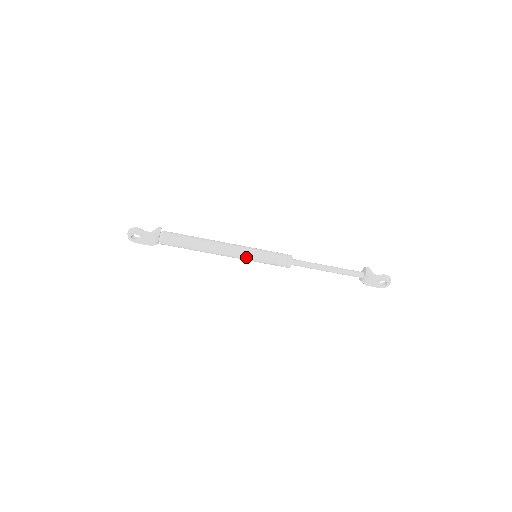
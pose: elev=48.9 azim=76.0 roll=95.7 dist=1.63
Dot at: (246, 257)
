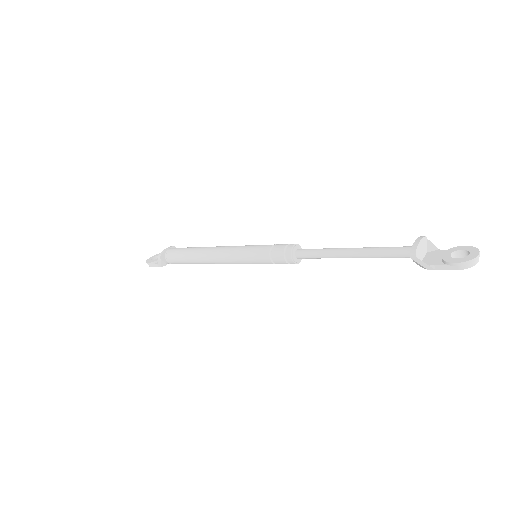
Dot at: occluded
